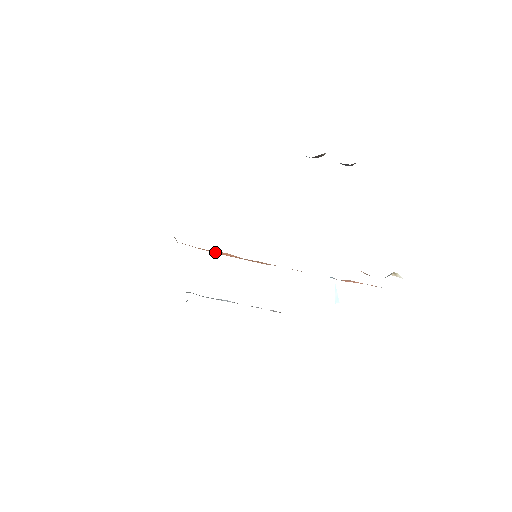
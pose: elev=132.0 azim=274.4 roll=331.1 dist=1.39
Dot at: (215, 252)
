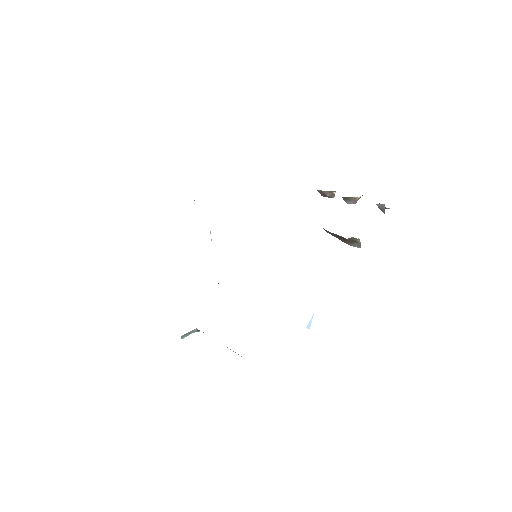
Dot at: occluded
